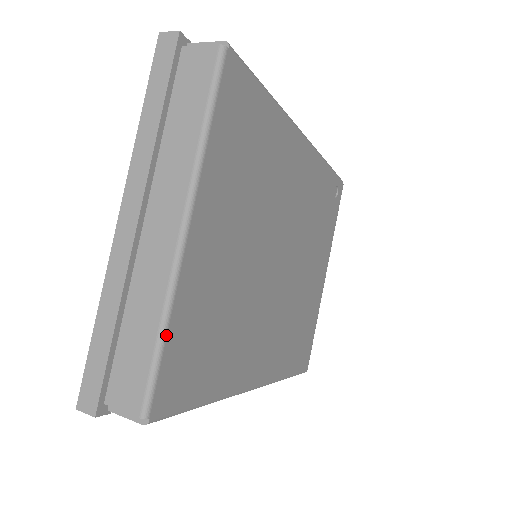
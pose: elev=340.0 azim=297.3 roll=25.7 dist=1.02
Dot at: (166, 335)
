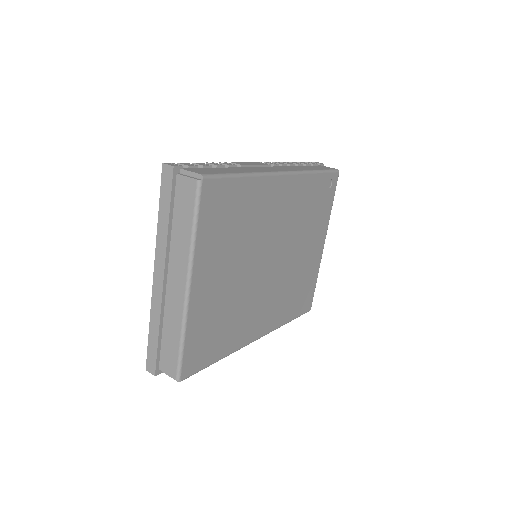
Dot at: (184, 342)
